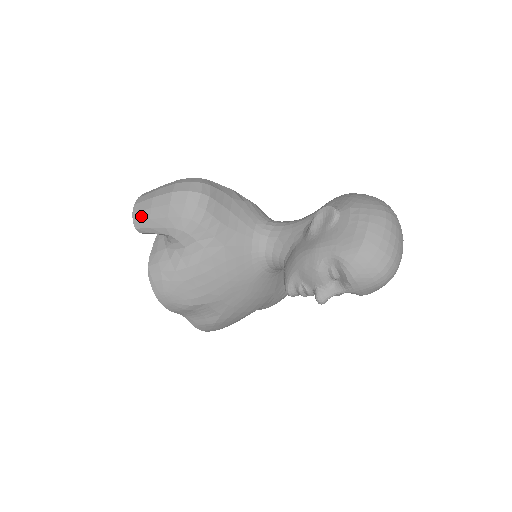
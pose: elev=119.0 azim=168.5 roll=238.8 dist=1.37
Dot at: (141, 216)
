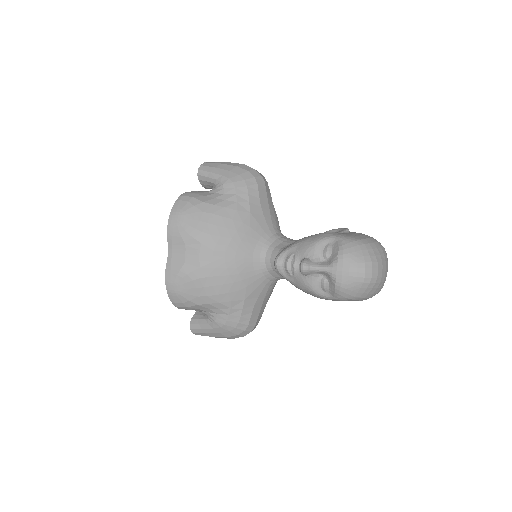
Dot at: (210, 165)
